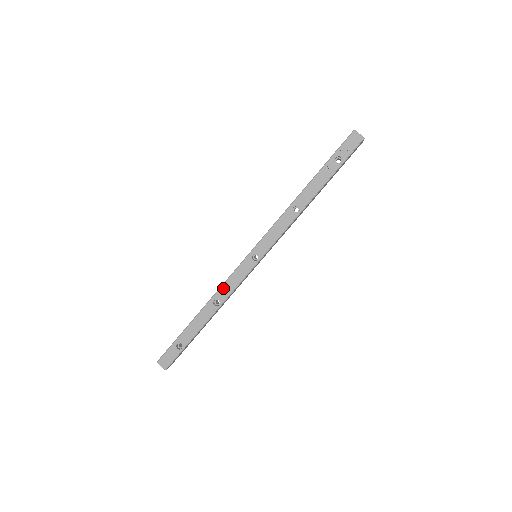
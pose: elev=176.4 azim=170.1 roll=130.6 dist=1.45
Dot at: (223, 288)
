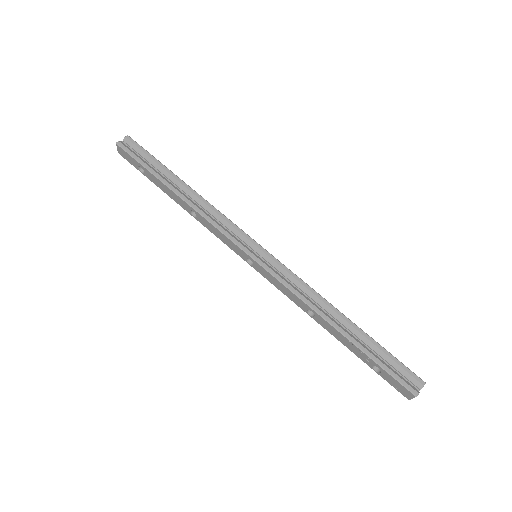
Dot at: (208, 223)
